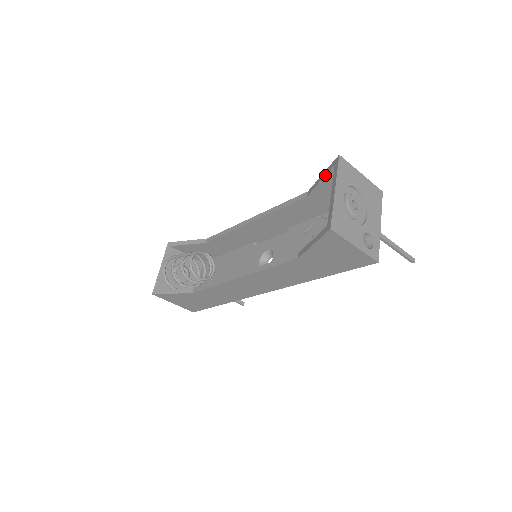
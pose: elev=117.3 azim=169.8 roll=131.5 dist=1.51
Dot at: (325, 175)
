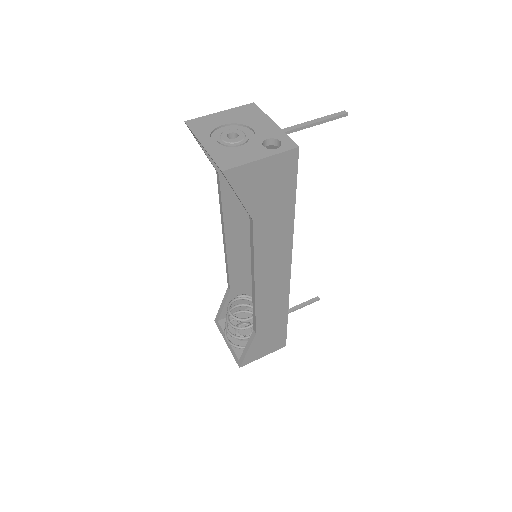
Dot at: (200, 146)
